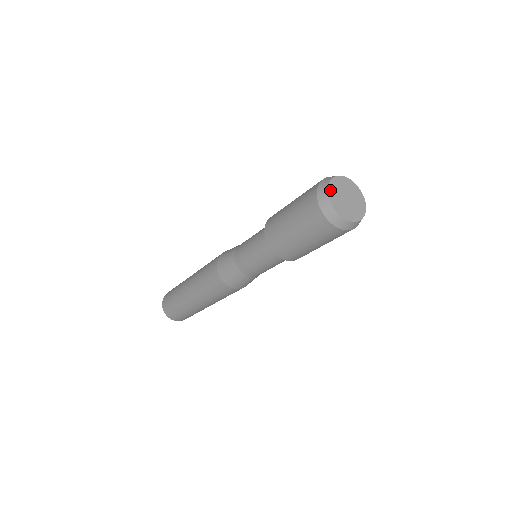
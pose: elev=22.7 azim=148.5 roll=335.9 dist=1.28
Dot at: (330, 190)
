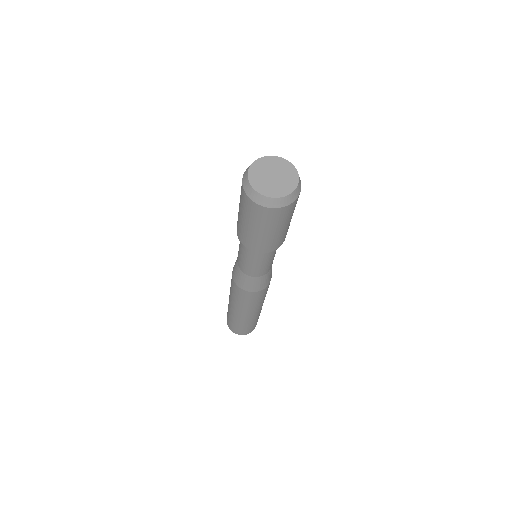
Dot at: (258, 189)
